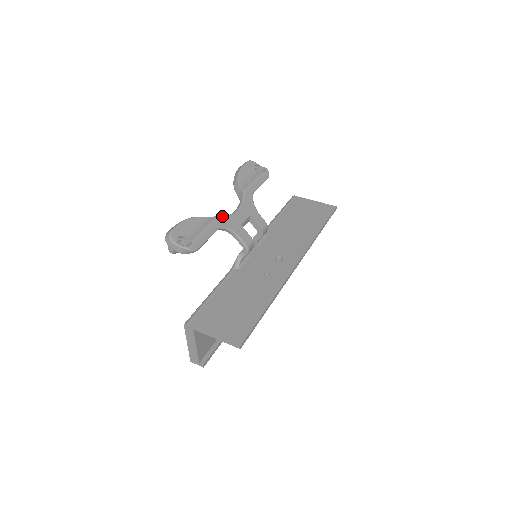
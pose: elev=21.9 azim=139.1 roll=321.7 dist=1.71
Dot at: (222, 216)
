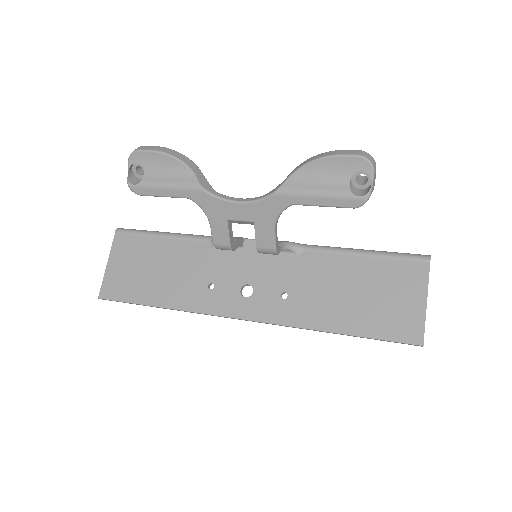
Dot at: (206, 190)
